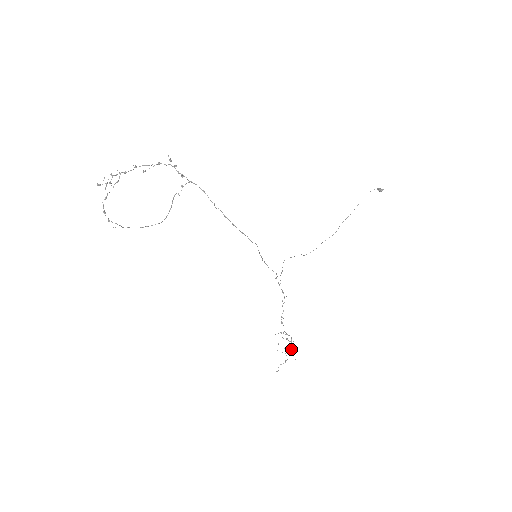
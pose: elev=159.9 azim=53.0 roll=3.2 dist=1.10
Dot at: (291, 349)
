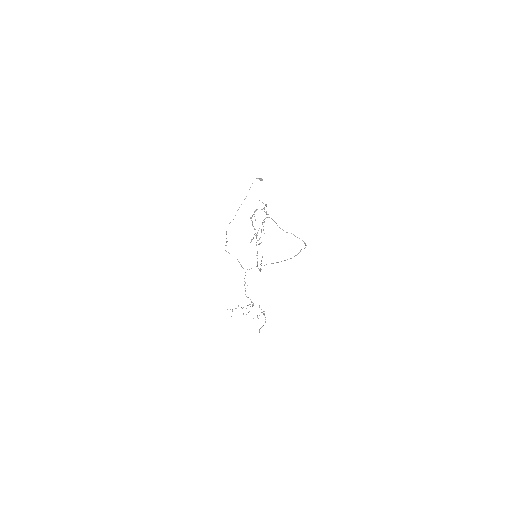
Dot at: occluded
